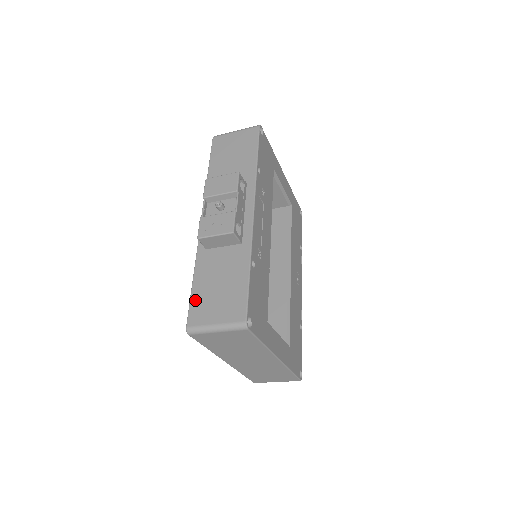
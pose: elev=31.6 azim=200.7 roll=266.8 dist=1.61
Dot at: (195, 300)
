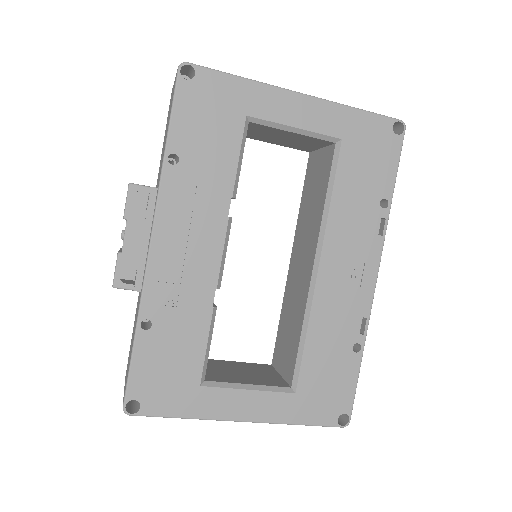
Dot at: occluded
